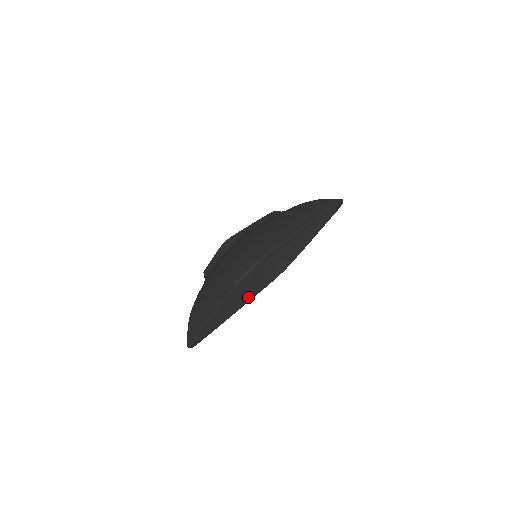
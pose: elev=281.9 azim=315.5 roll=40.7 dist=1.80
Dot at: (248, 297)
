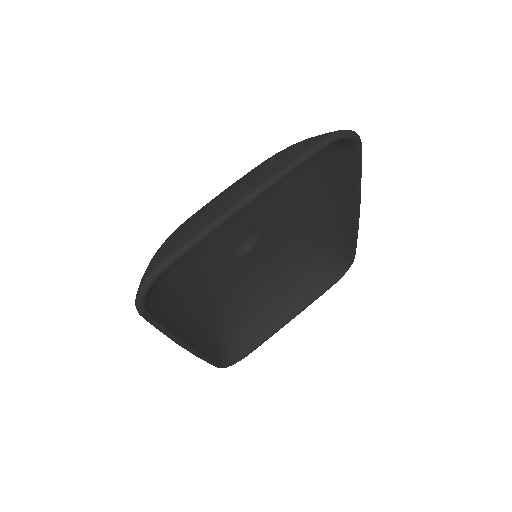
Dot at: (198, 347)
